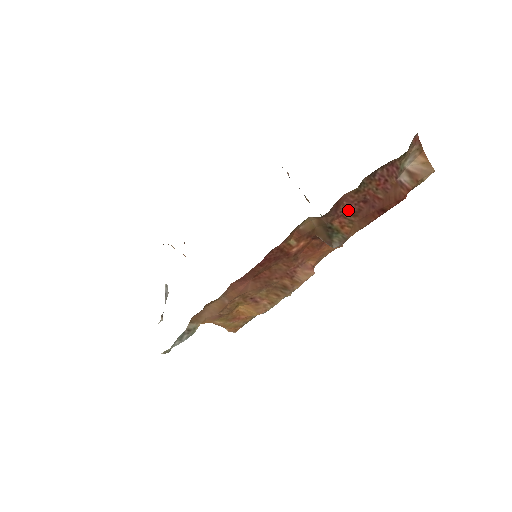
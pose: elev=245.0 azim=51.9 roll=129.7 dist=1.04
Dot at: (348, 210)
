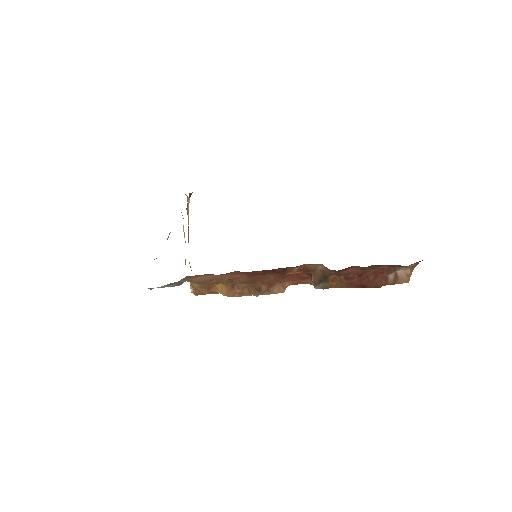
Dot at: (346, 274)
